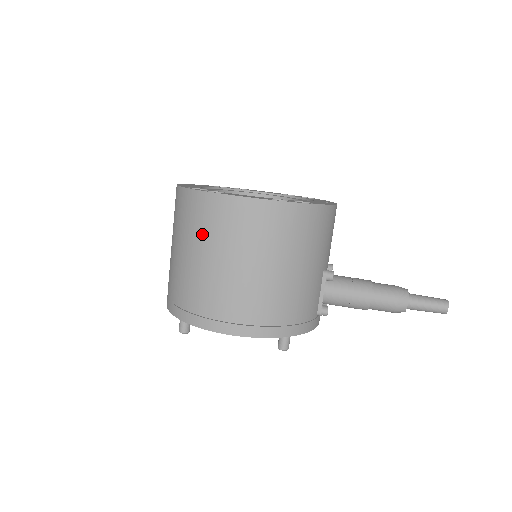
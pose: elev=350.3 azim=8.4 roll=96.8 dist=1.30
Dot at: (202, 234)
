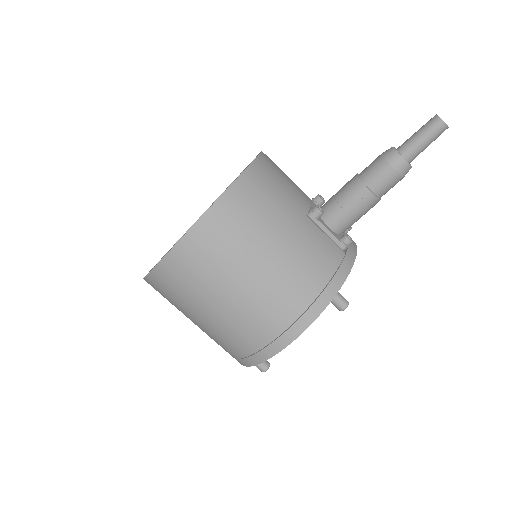
Dot at: (186, 299)
